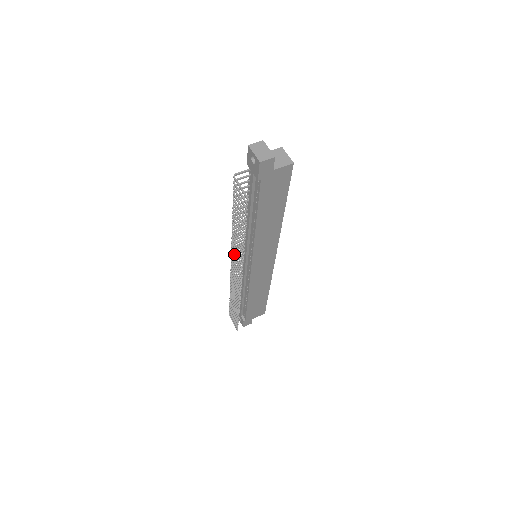
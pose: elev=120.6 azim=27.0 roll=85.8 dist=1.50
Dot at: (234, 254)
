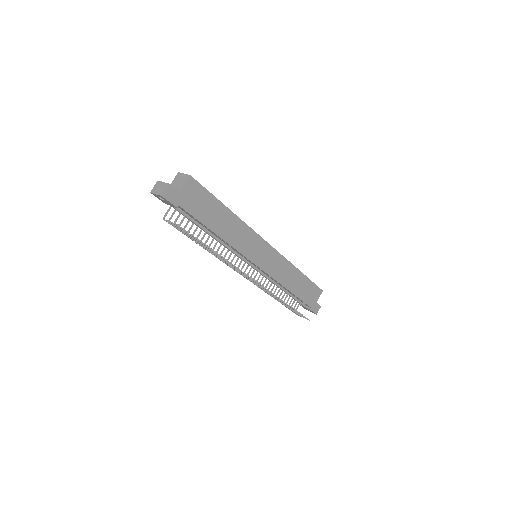
Dot at: (233, 268)
